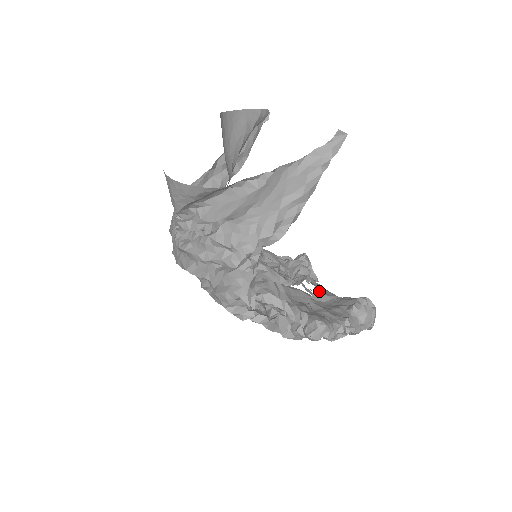
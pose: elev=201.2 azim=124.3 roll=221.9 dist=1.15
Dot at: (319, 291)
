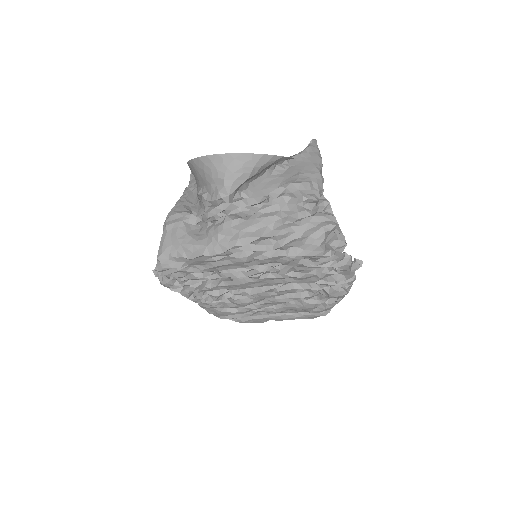
Dot at: occluded
